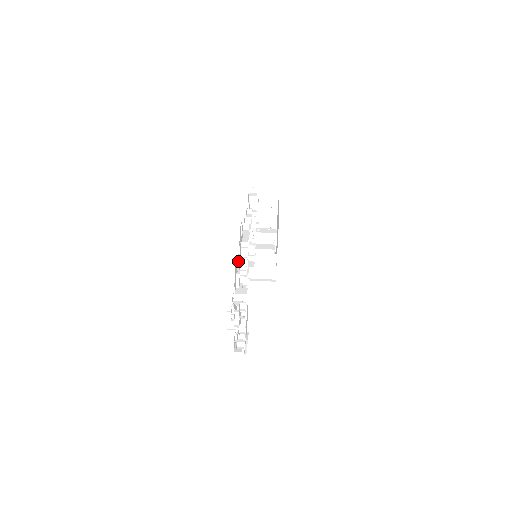
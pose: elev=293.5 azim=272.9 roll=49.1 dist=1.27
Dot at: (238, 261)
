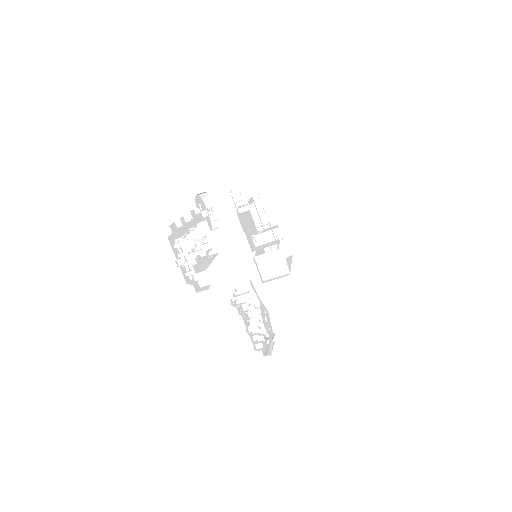
Dot at: occluded
